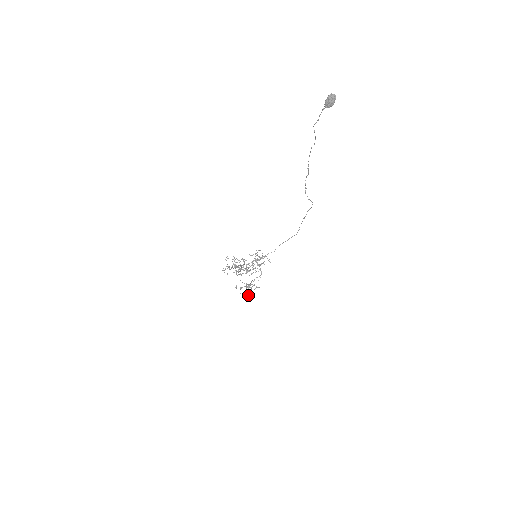
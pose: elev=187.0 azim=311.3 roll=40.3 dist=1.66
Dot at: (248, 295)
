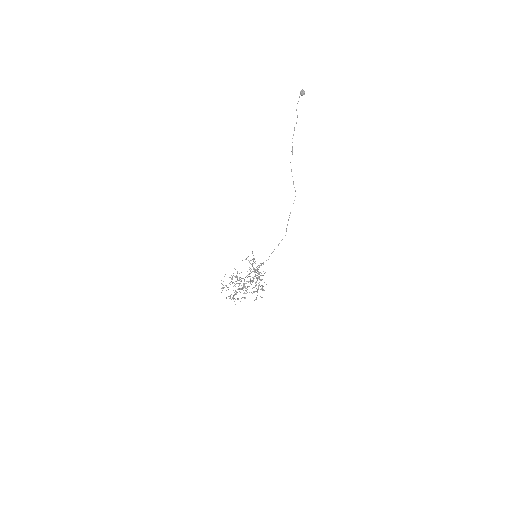
Dot at: (255, 299)
